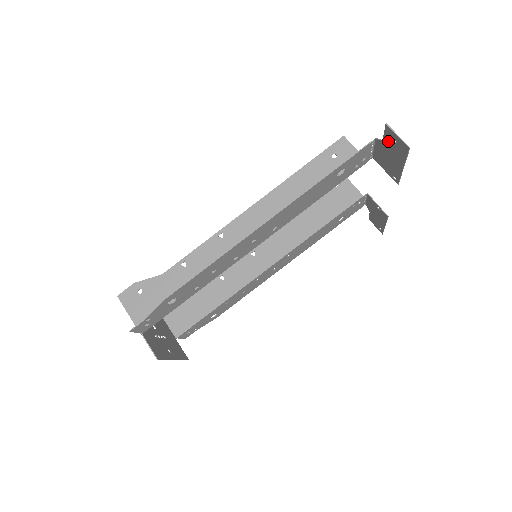
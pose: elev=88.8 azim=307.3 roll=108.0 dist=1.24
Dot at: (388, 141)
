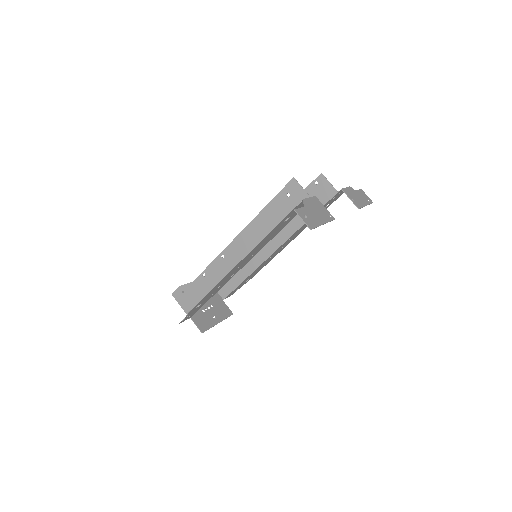
Dot at: (305, 212)
